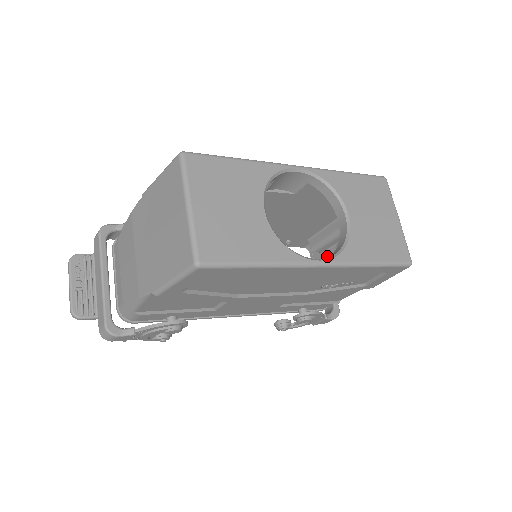
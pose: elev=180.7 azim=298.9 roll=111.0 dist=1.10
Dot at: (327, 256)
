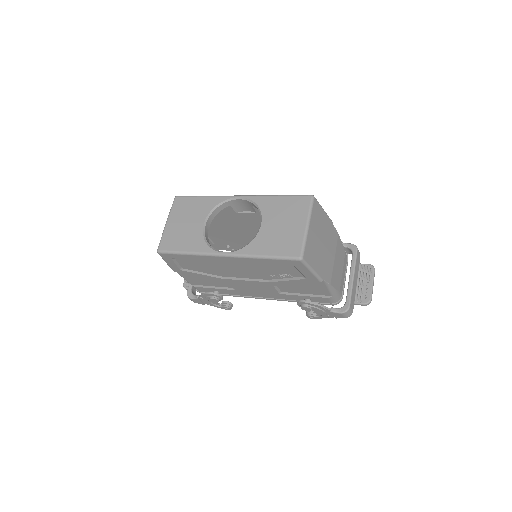
Dot at: occluded
